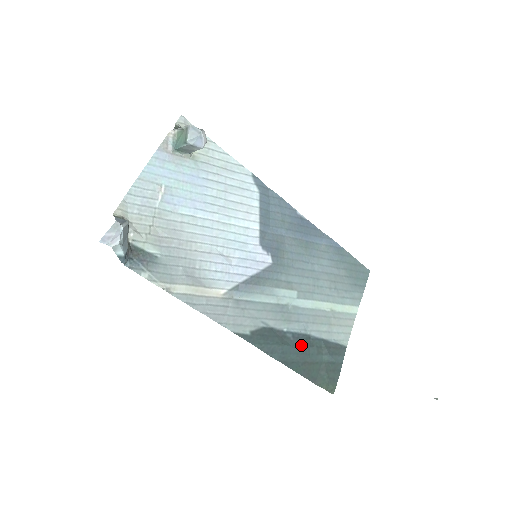
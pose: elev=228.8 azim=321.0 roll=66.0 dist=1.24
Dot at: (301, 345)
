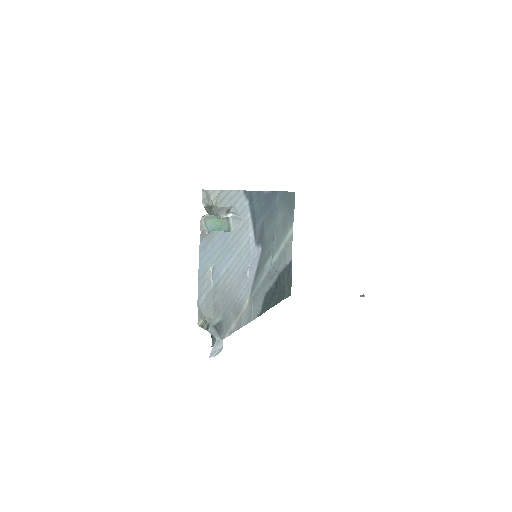
Dot at: (278, 285)
